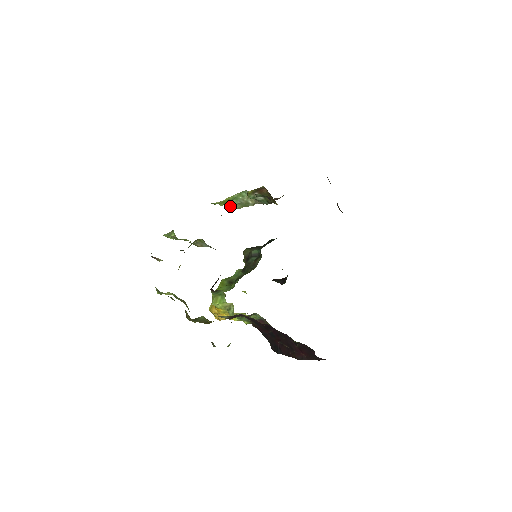
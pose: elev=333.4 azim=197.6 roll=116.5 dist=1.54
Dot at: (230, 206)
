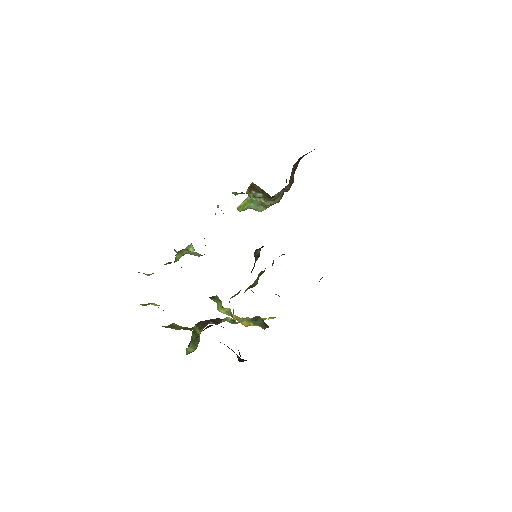
Dot at: occluded
